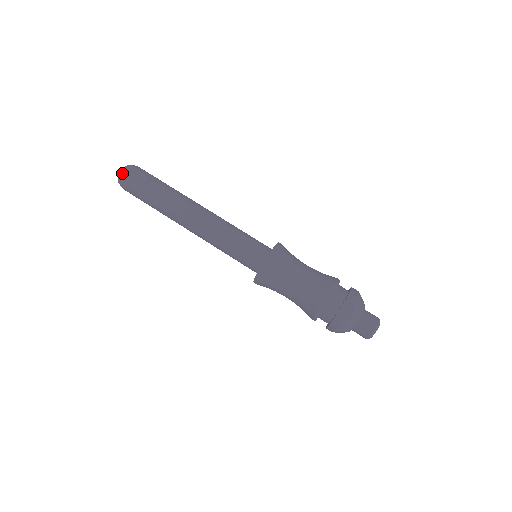
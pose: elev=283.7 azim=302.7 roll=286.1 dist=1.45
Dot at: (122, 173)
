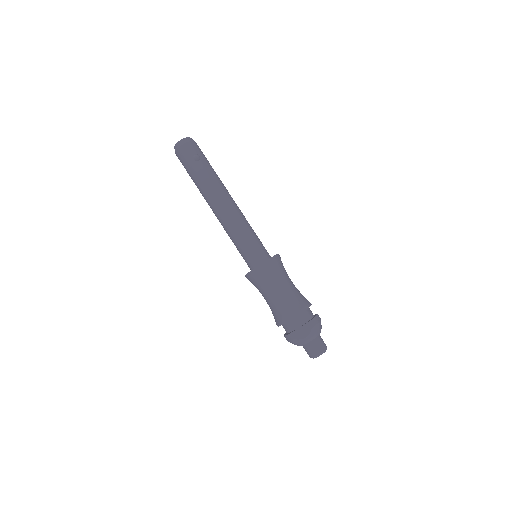
Dot at: (180, 143)
